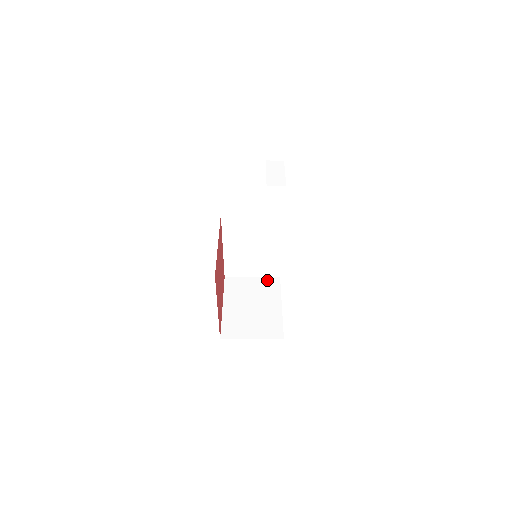
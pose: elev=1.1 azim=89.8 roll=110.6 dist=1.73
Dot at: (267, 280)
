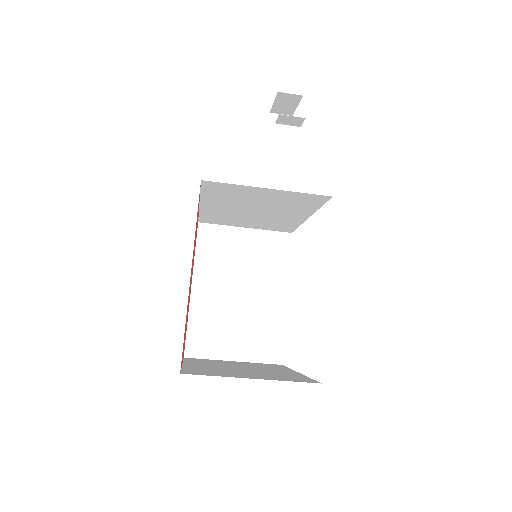
Dot at: (261, 363)
